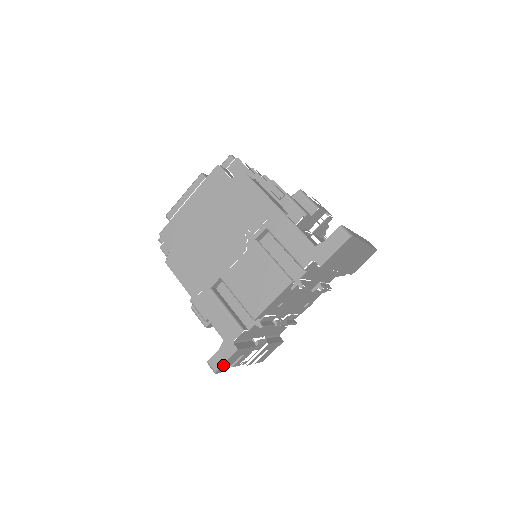
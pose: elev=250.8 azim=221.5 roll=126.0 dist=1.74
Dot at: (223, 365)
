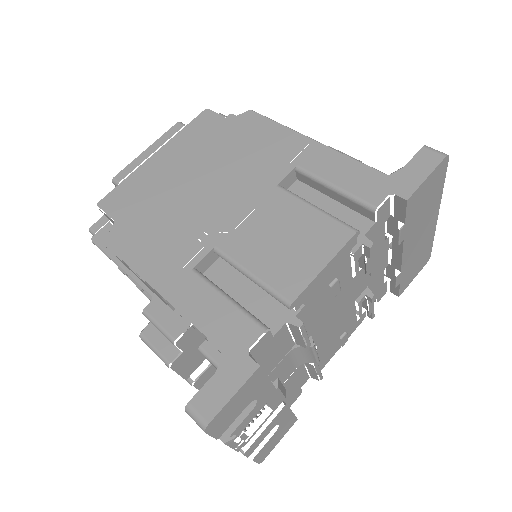
Dot at: (224, 408)
